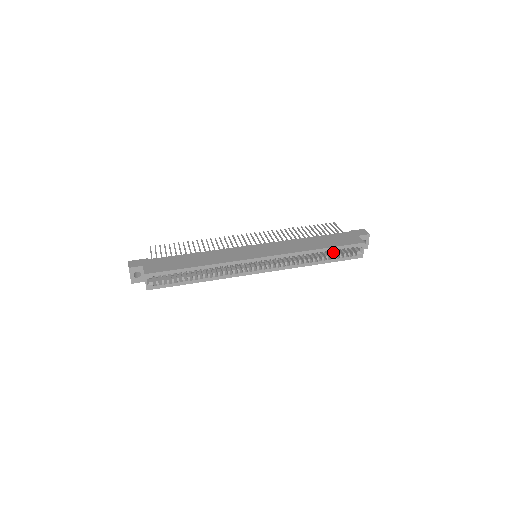
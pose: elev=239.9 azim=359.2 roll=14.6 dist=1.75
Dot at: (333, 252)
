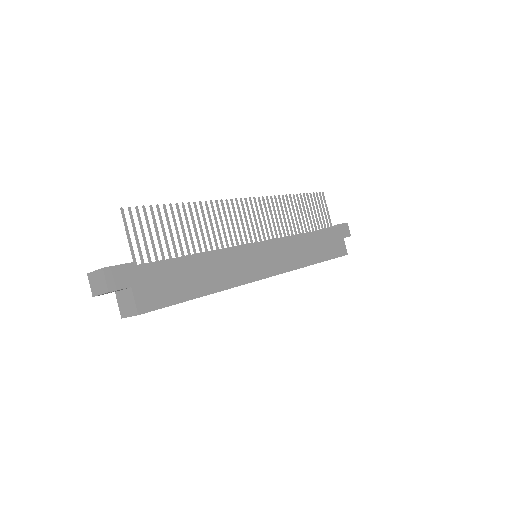
Dot at: occluded
